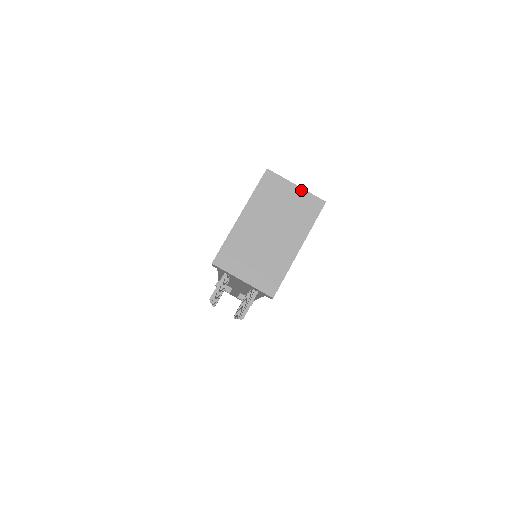
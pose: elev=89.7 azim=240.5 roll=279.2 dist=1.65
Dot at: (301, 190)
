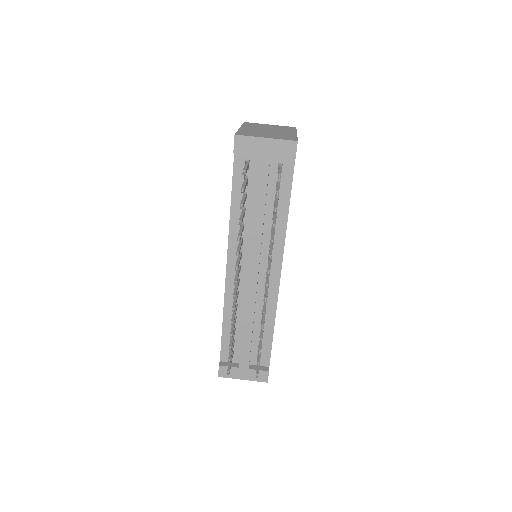
Dot at: (275, 125)
